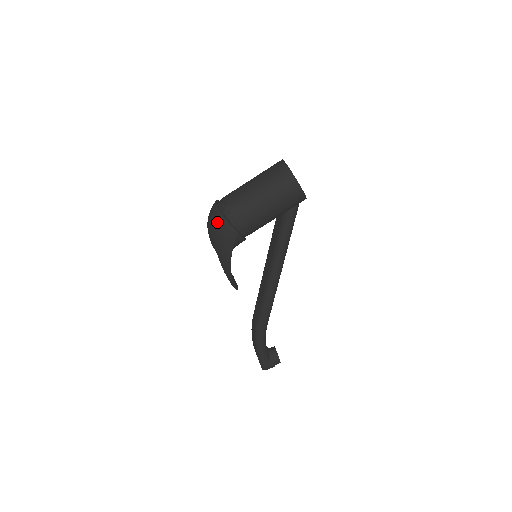
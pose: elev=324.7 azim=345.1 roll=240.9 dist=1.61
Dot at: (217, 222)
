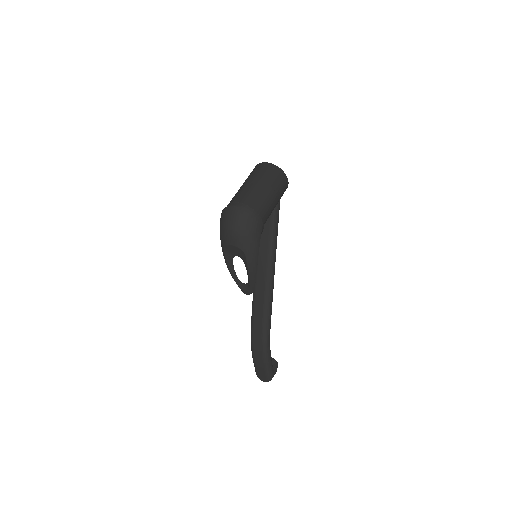
Dot at: (244, 219)
